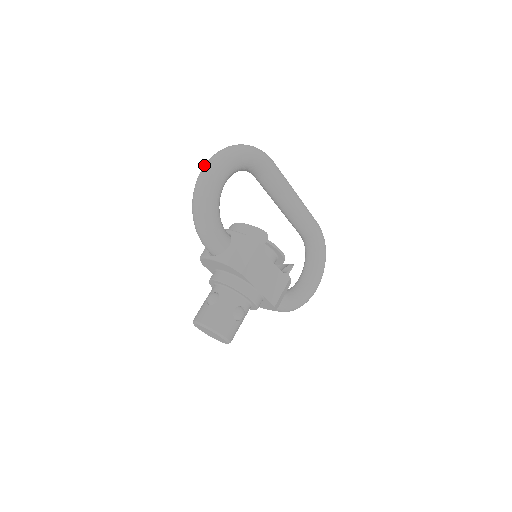
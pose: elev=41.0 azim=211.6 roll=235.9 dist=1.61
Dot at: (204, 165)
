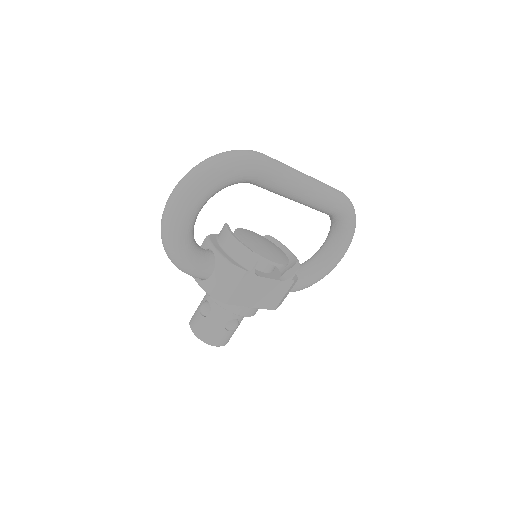
Dot at: occluded
